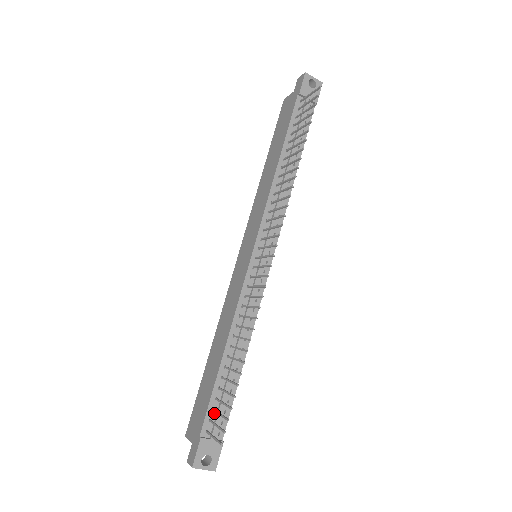
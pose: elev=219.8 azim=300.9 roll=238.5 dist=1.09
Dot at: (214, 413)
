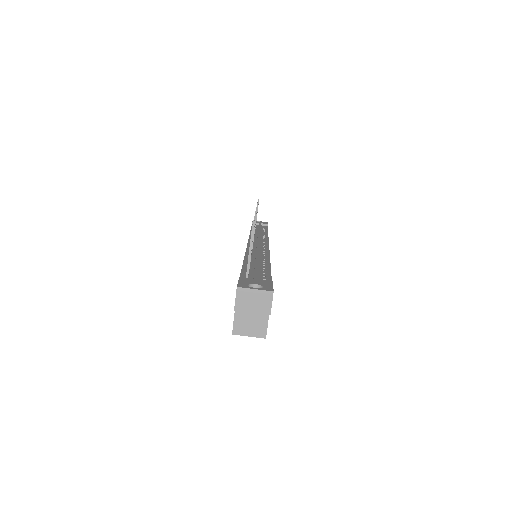
Dot at: (250, 276)
